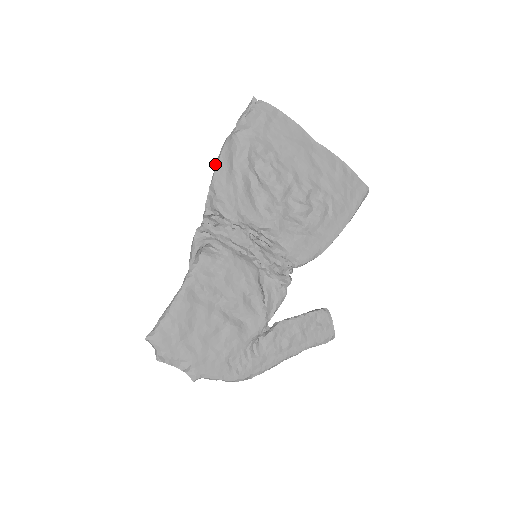
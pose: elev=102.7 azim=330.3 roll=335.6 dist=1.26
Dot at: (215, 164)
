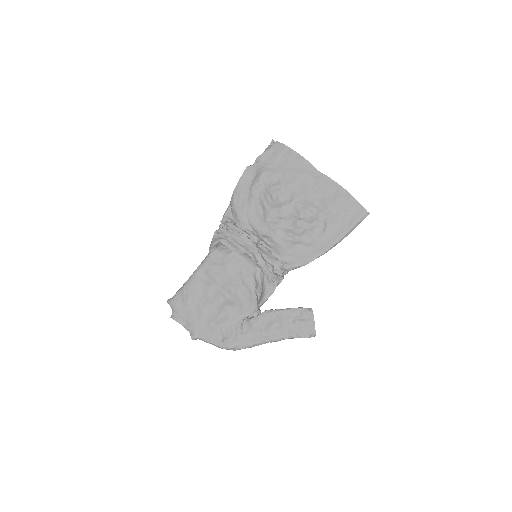
Dot at: occluded
